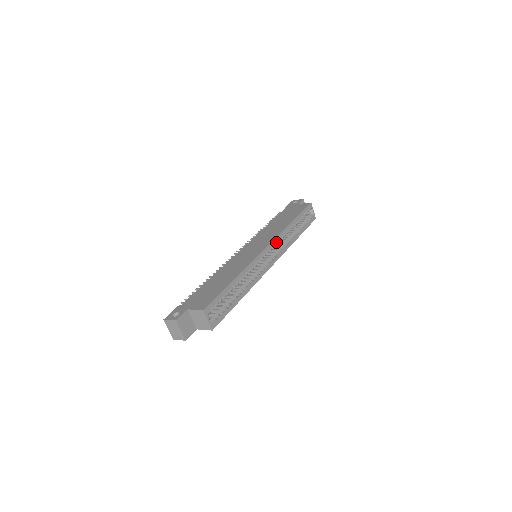
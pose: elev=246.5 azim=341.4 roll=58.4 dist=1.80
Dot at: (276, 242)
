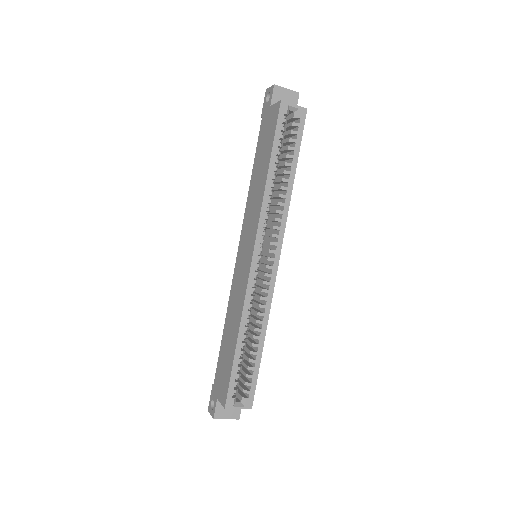
Dot at: (262, 232)
